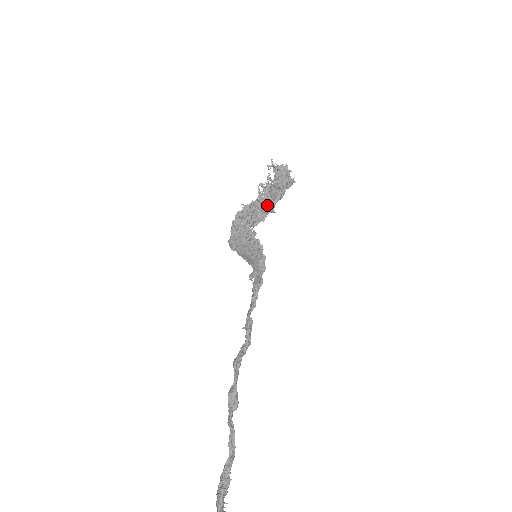
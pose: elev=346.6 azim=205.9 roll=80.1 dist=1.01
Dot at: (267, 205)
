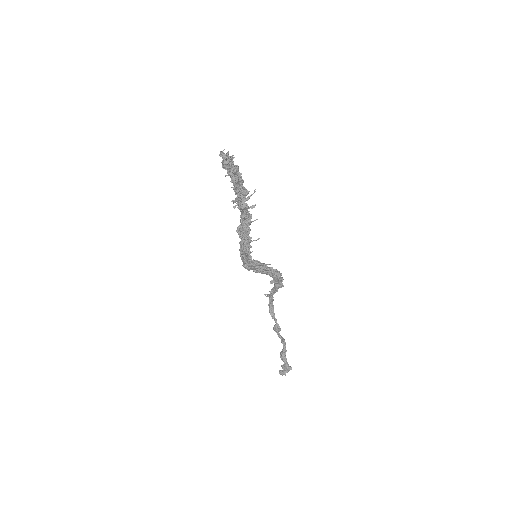
Dot at: (249, 220)
